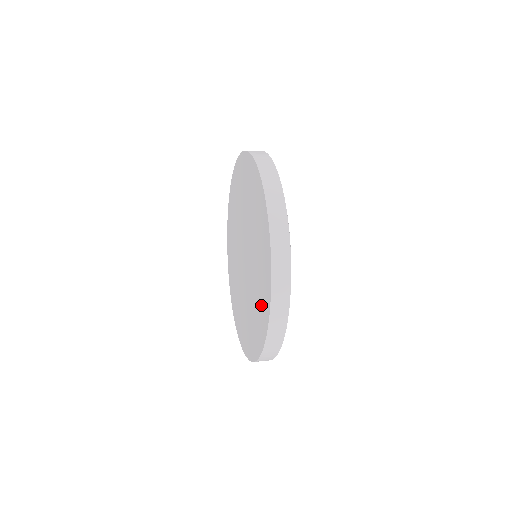
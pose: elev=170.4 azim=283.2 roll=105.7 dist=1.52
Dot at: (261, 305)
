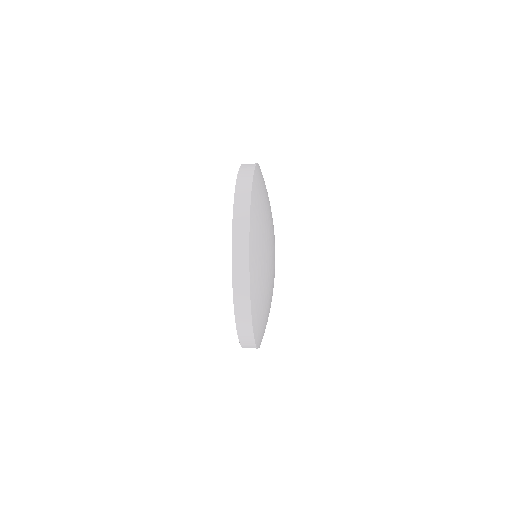
Dot at: occluded
